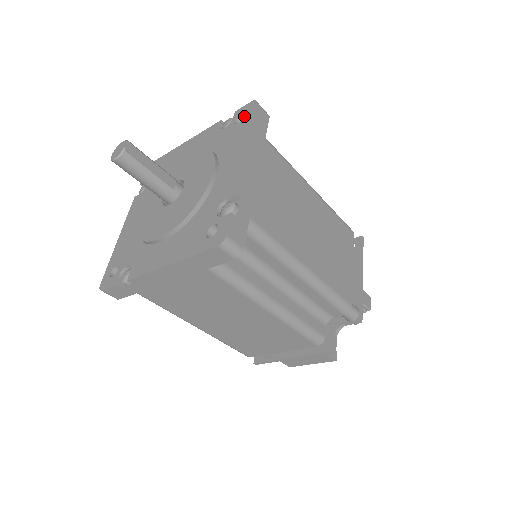
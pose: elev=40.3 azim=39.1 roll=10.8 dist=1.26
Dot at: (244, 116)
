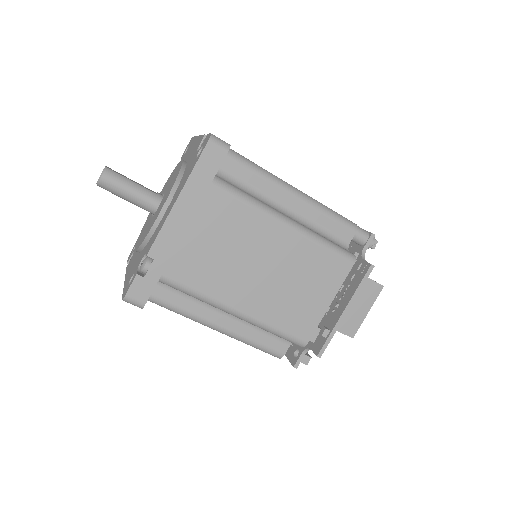
Dot at: occluded
